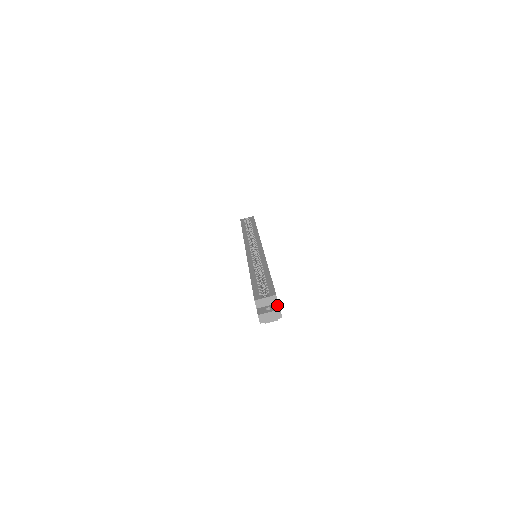
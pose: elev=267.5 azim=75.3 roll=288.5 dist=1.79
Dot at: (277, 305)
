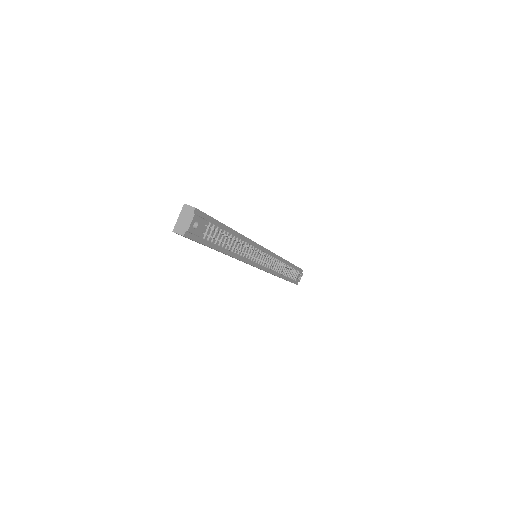
Dot at: occluded
